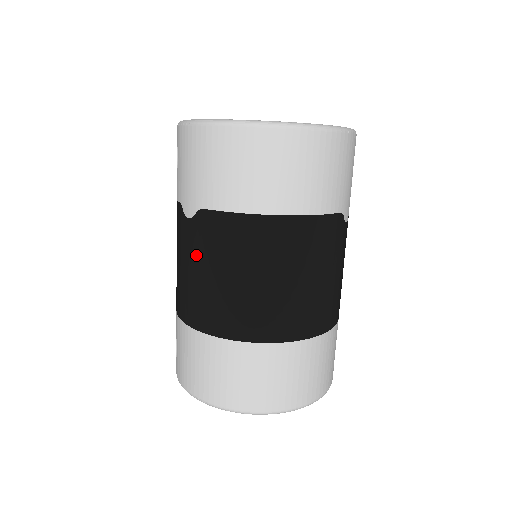
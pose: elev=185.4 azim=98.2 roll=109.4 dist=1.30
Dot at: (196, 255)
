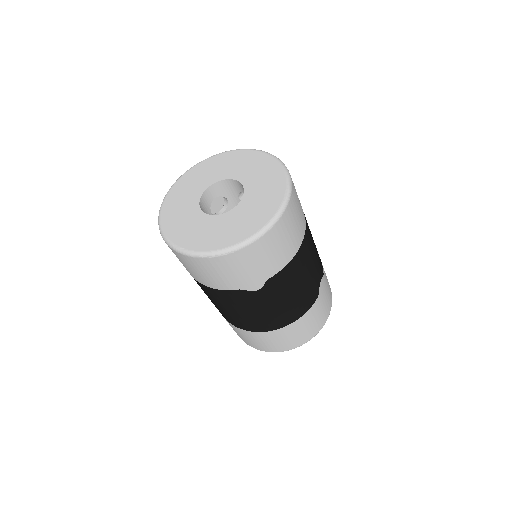
Dot at: occluded
